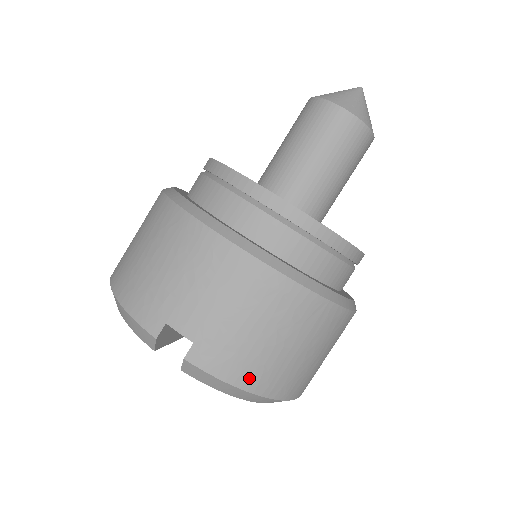
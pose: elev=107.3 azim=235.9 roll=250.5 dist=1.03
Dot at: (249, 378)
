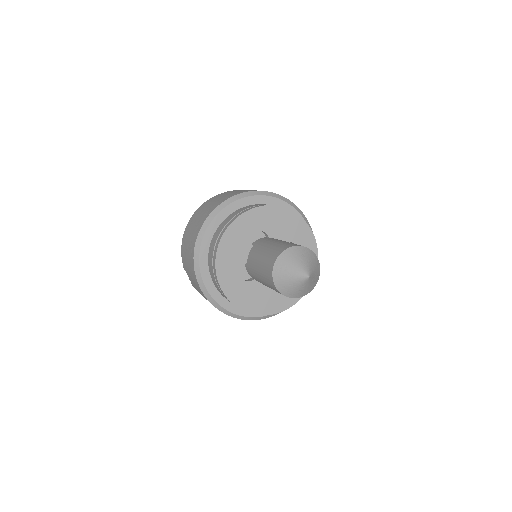
Dot at: occluded
